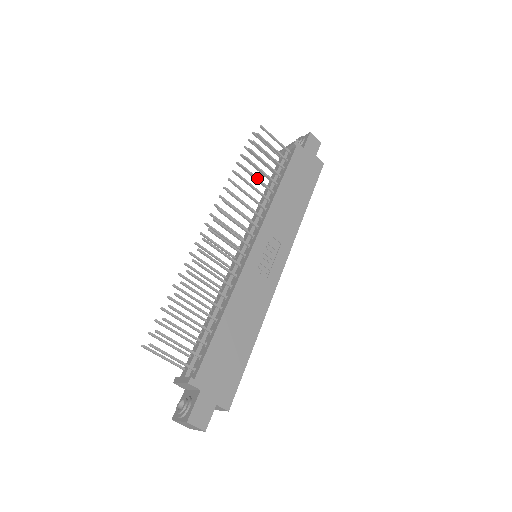
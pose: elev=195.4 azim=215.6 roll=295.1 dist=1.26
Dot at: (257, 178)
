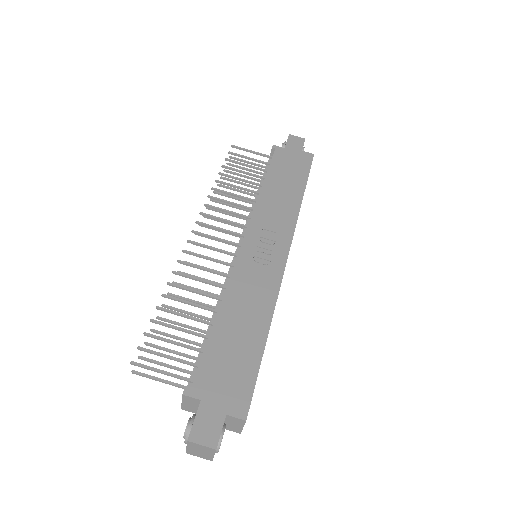
Dot at: (237, 186)
